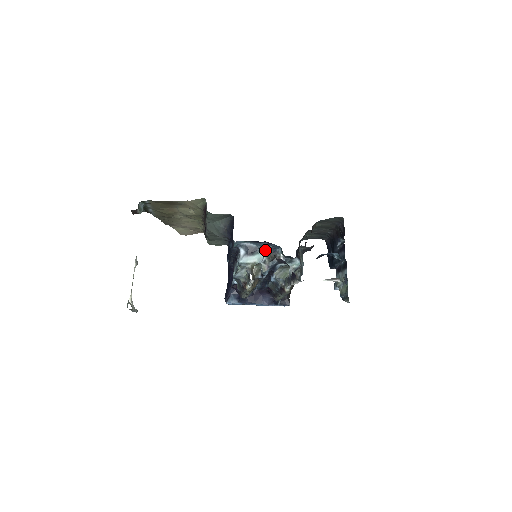
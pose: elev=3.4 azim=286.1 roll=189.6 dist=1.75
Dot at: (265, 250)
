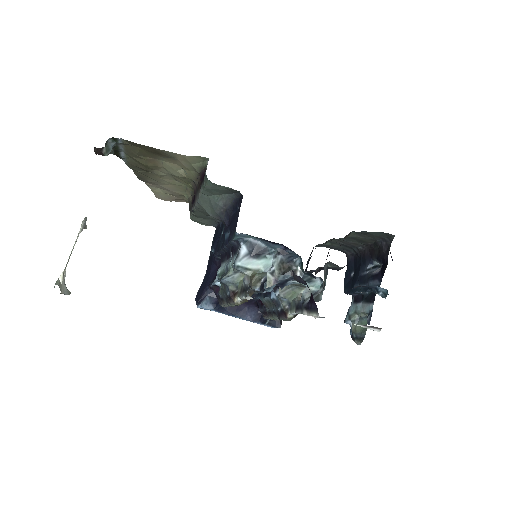
Dot at: (278, 256)
